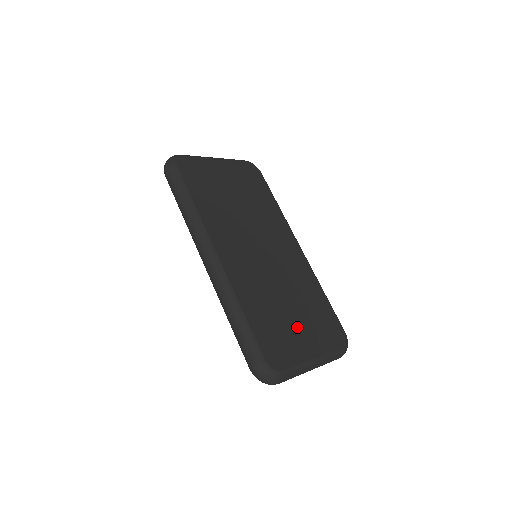
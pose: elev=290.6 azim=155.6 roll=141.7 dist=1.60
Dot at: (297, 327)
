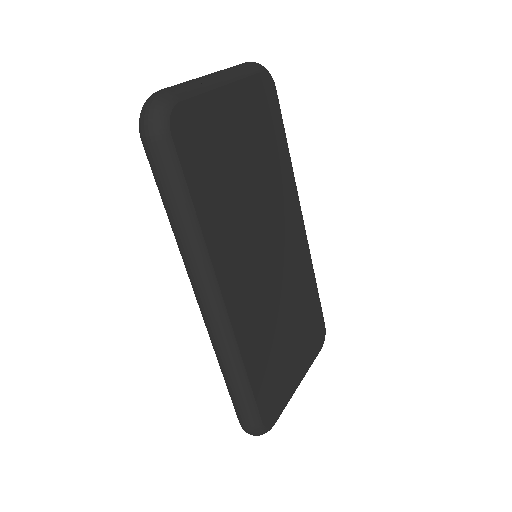
Dot at: (291, 354)
